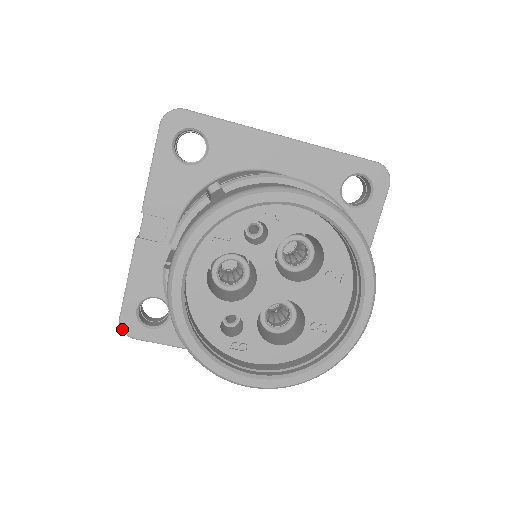
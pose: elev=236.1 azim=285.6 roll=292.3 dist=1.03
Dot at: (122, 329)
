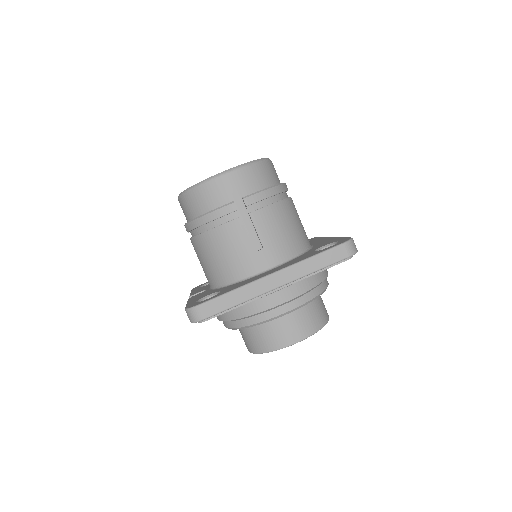
Dot at: (188, 308)
